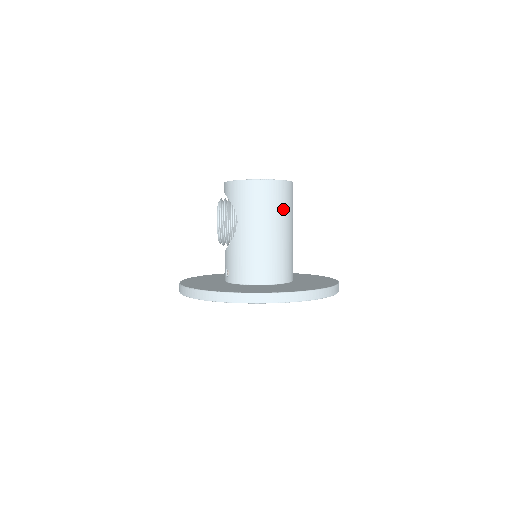
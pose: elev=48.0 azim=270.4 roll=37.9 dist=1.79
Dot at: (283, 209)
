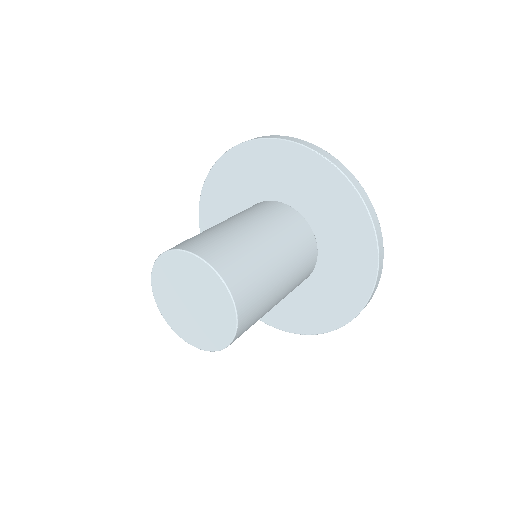
Dot at: (255, 322)
